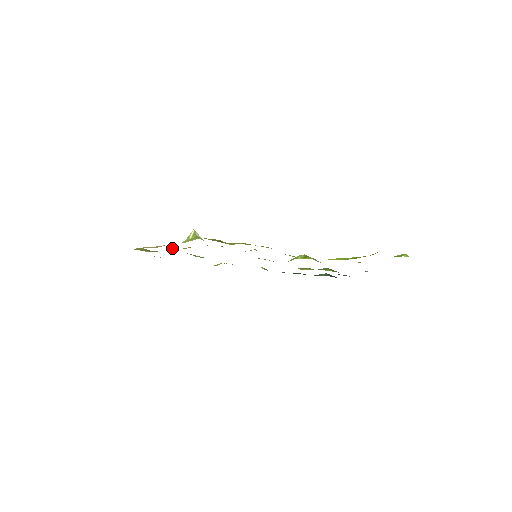
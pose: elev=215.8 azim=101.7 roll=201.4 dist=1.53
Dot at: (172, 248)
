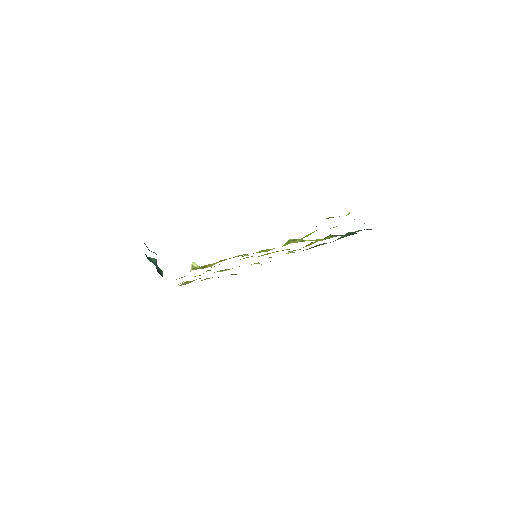
Dot at: (199, 275)
